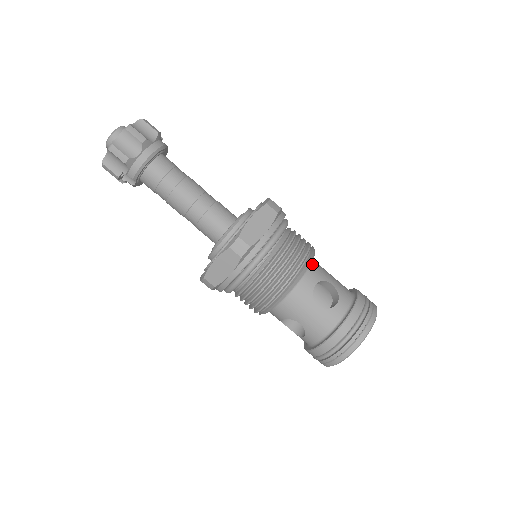
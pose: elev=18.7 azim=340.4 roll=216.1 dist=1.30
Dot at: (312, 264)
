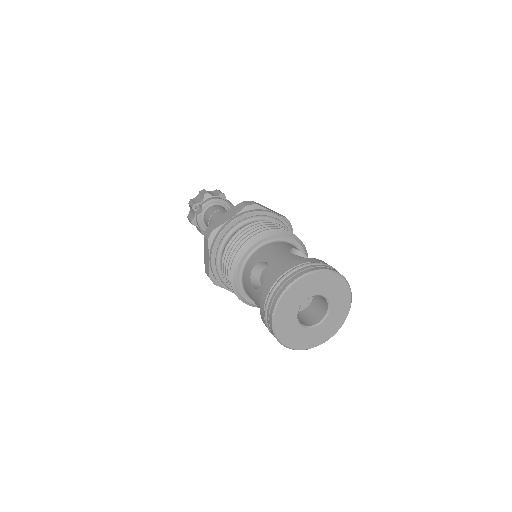
Dot at: occluded
